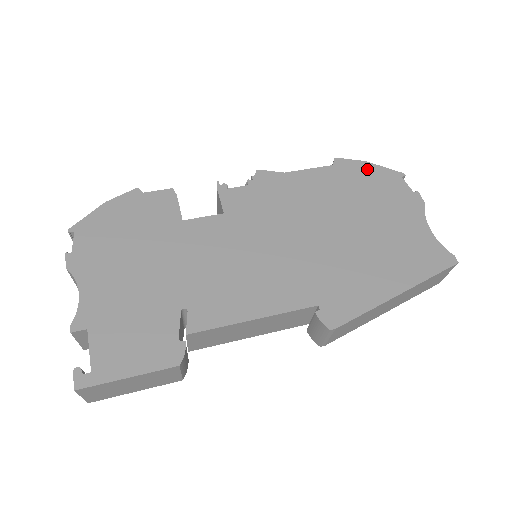
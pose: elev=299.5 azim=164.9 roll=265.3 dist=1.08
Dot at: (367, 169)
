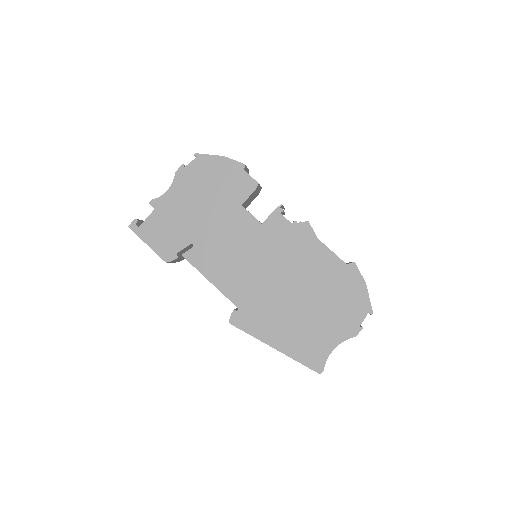
Dot at: (359, 288)
